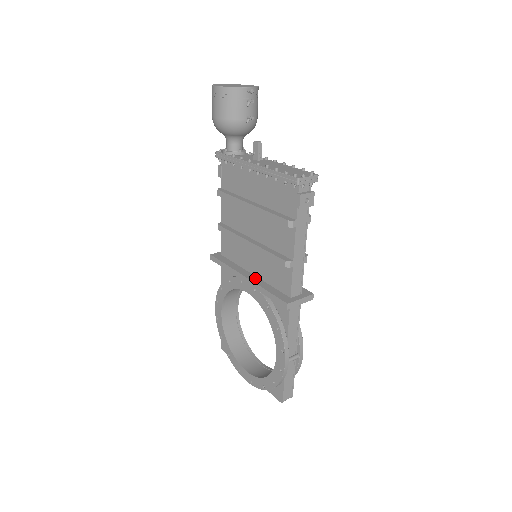
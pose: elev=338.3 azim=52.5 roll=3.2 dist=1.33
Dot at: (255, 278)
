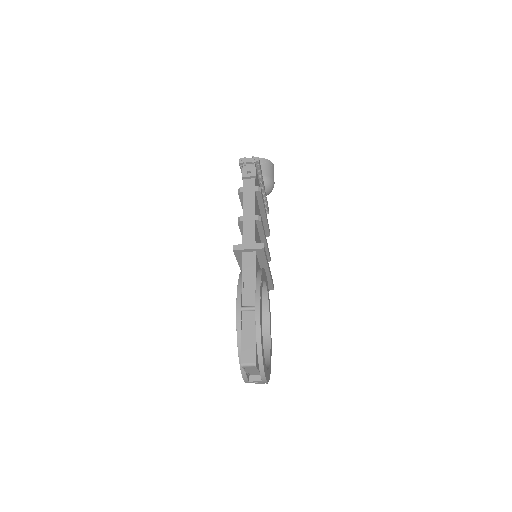
Dot at: occluded
